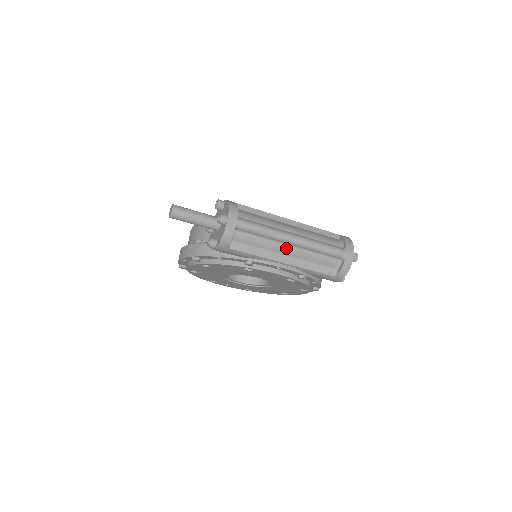
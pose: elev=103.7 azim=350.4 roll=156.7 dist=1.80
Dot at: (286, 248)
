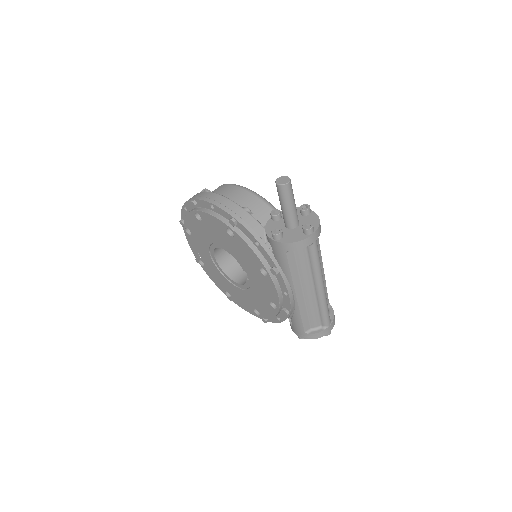
Dot at: (310, 288)
